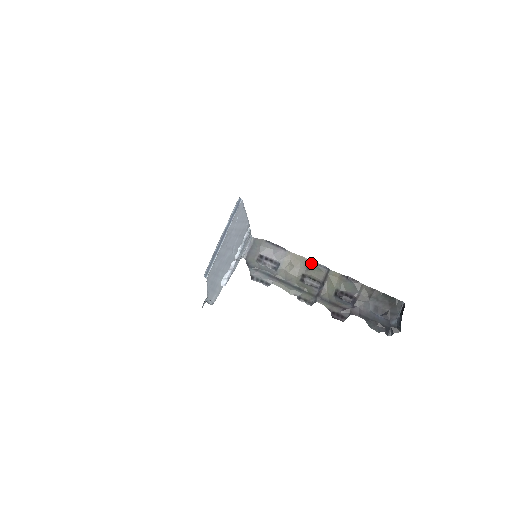
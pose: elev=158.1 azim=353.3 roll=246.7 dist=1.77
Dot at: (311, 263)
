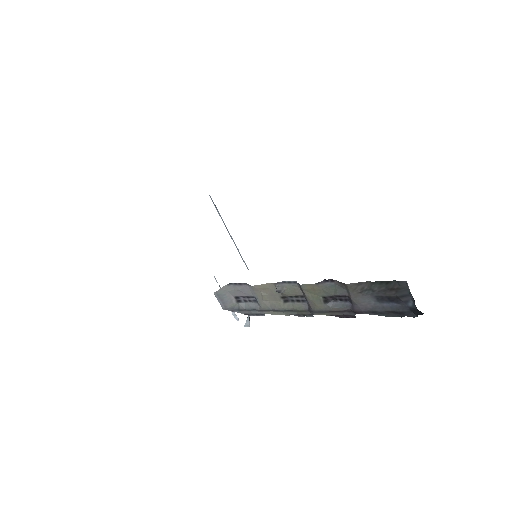
Dot at: (279, 285)
